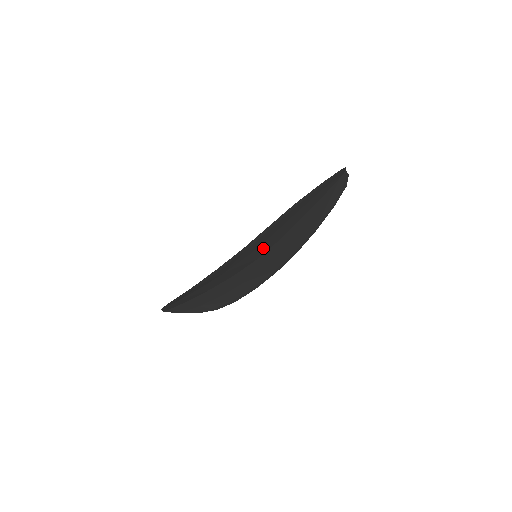
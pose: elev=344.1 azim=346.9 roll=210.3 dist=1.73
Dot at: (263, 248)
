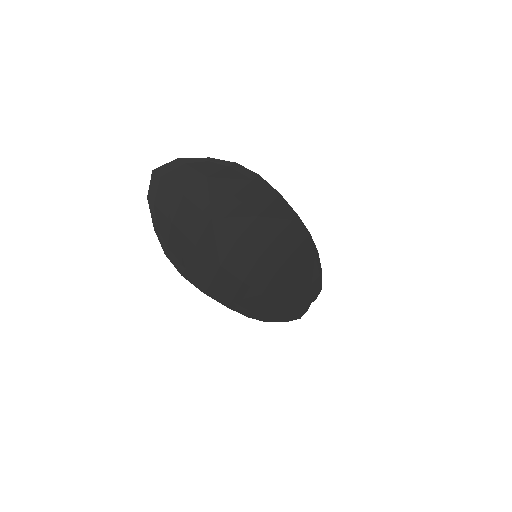
Dot at: (274, 253)
